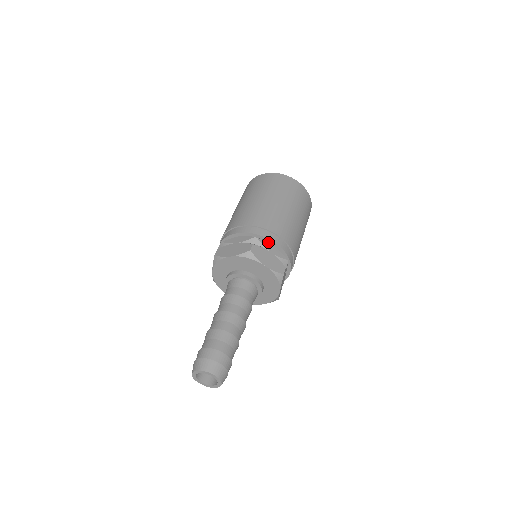
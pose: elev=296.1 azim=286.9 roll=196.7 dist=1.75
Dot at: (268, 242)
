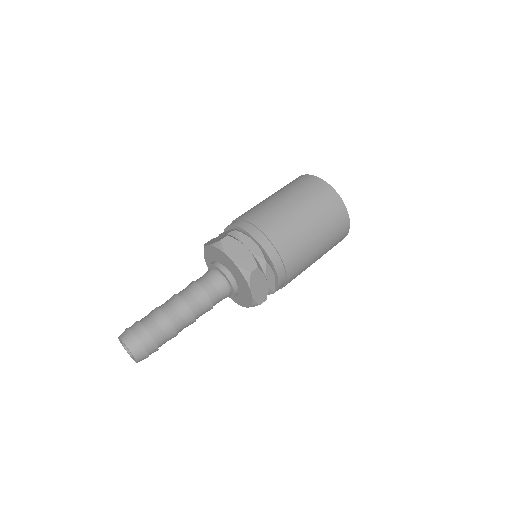
Dot at: (250, 237)
